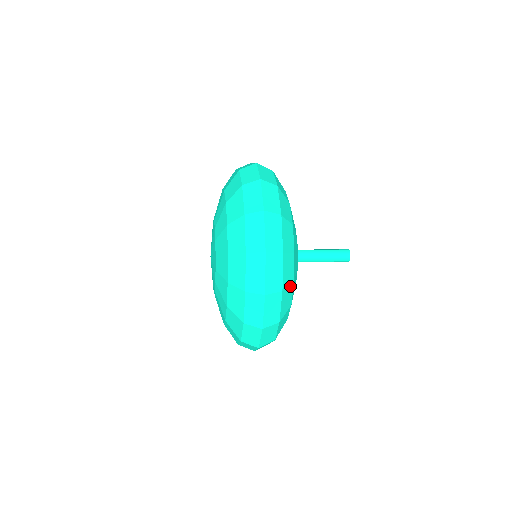
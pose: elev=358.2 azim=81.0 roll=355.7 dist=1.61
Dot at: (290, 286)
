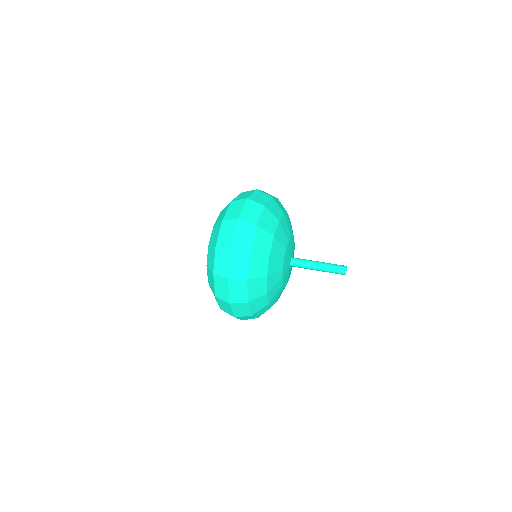
Dot at: occluded
